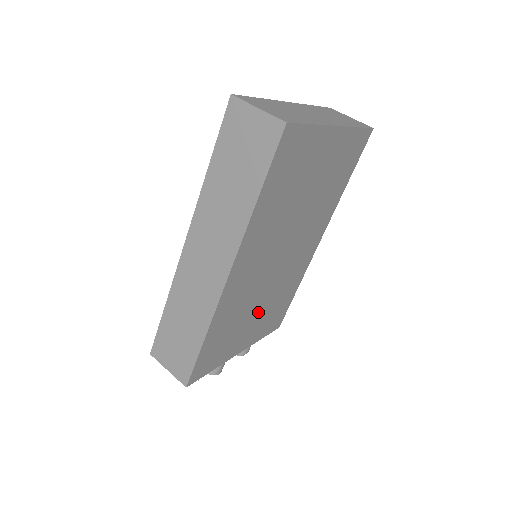
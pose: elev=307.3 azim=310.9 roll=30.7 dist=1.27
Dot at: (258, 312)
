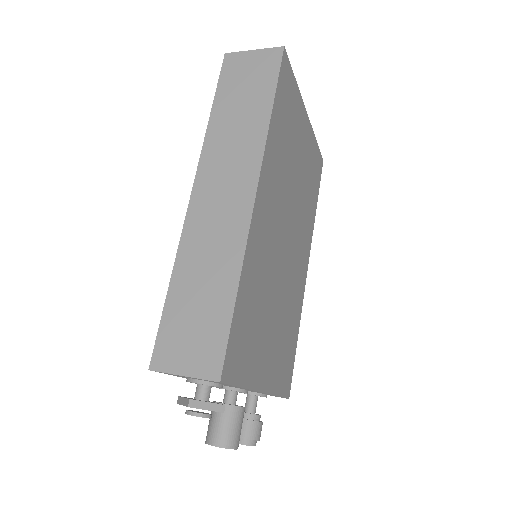
Dot at: (274, 322)
